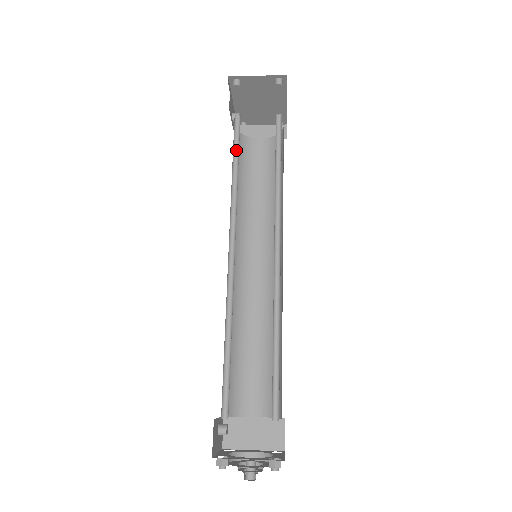
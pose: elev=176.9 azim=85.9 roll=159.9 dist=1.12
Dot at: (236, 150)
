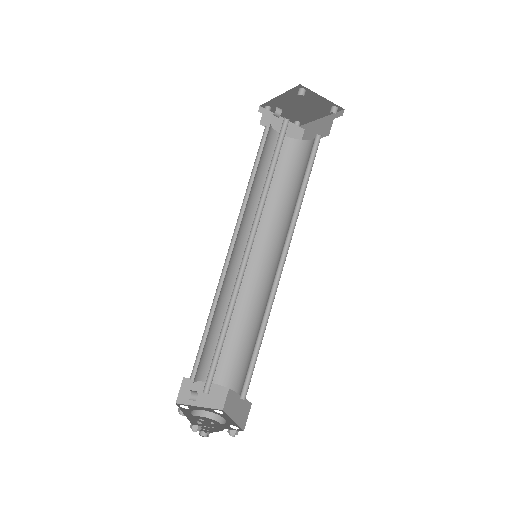
Dot at: (275, 154)
